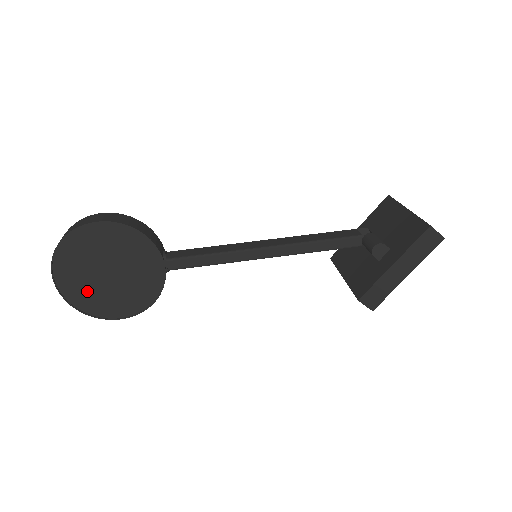
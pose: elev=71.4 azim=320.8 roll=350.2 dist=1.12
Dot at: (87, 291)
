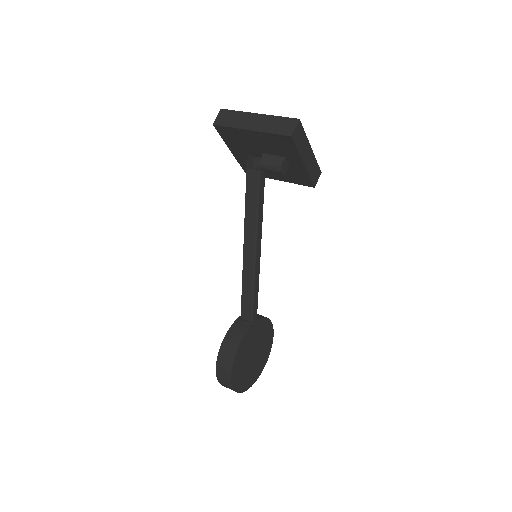
Dot at: (259, 363)
